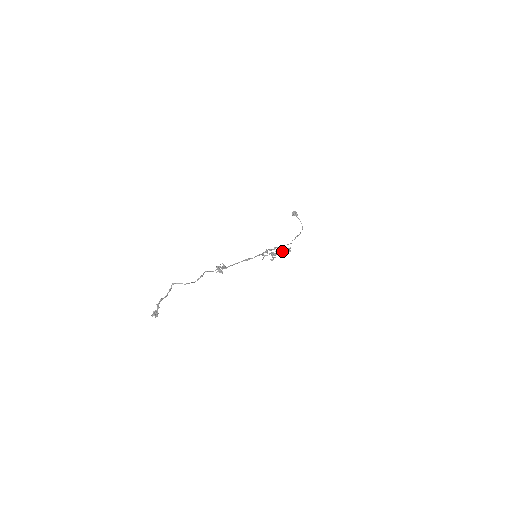
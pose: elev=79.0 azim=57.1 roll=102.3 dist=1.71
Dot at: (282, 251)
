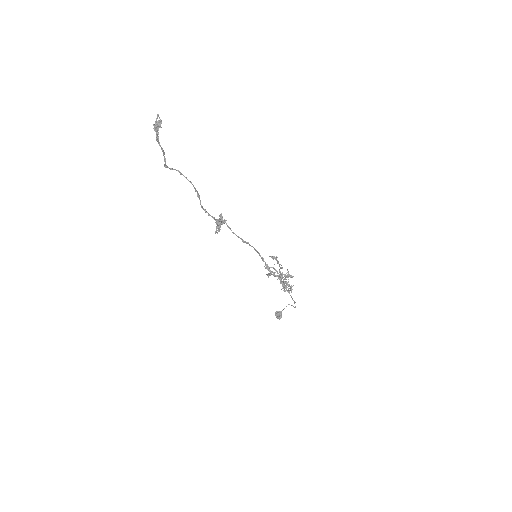
Dot at: (289, 292)
